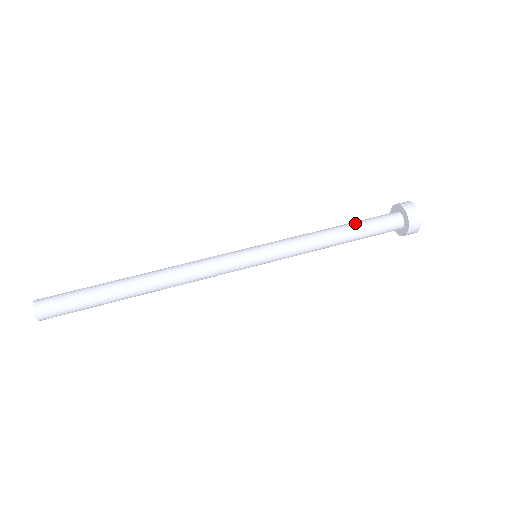
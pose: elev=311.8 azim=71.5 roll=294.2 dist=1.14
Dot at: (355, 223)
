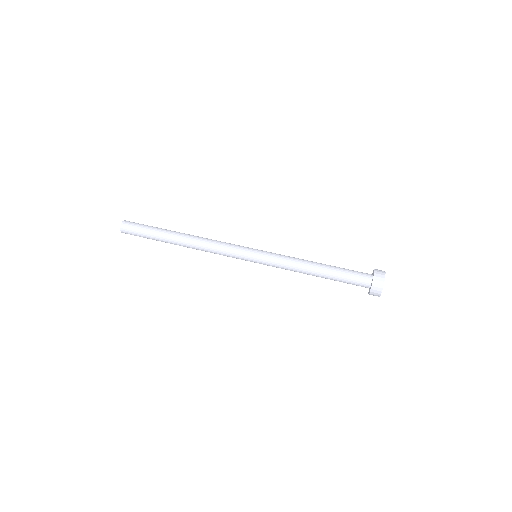
Dot at: (334, 266)
